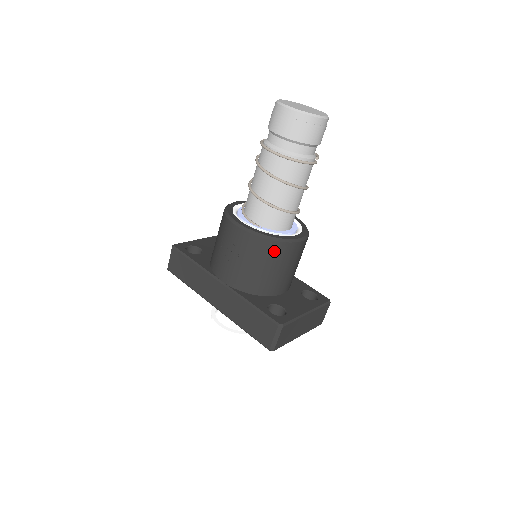
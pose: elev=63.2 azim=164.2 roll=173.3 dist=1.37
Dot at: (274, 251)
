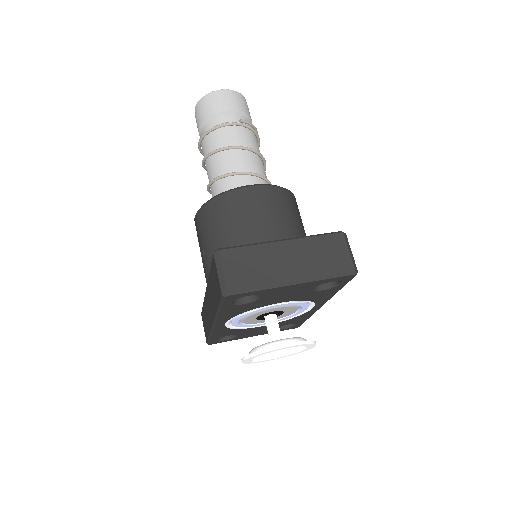
Dot at: (221, 207)
